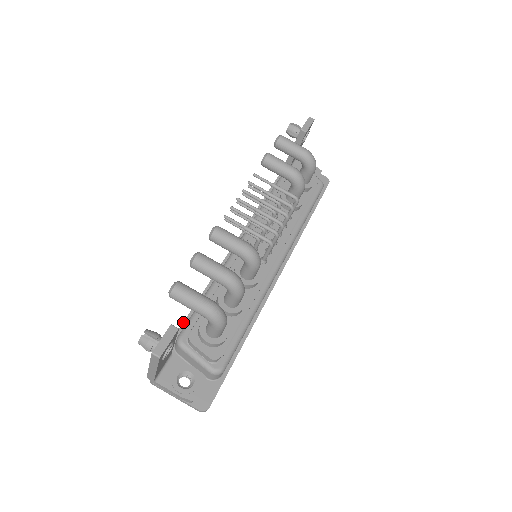
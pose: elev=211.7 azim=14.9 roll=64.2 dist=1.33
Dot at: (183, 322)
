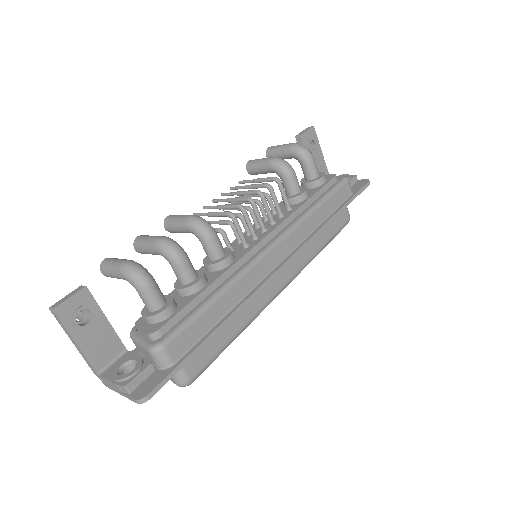
Dot at: occluded
